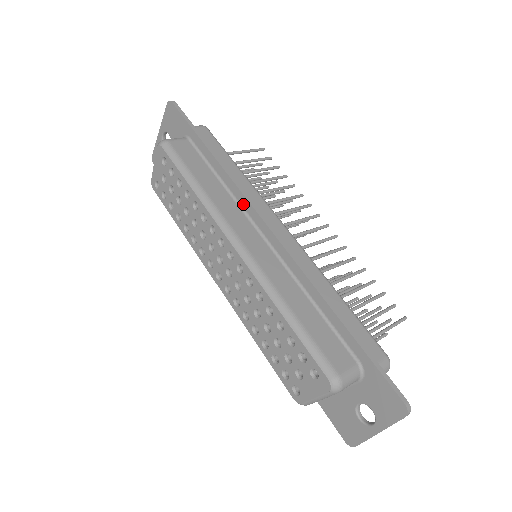
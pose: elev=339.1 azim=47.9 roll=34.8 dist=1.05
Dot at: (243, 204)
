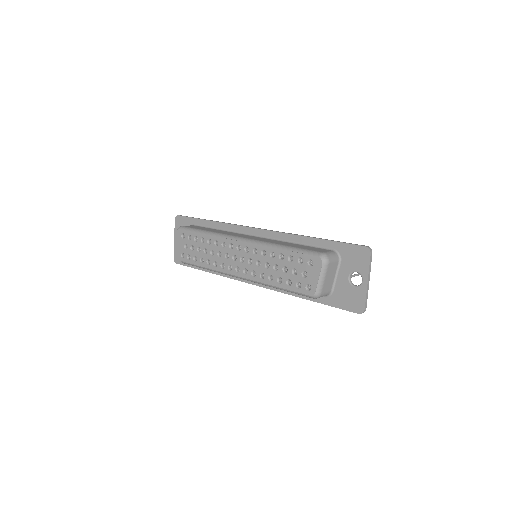
Dot at: (236, 230)
